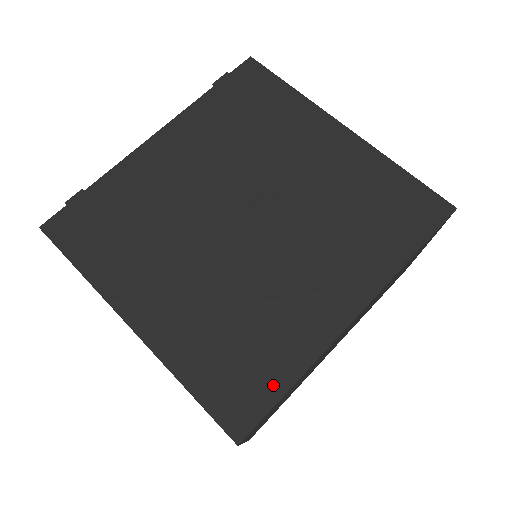
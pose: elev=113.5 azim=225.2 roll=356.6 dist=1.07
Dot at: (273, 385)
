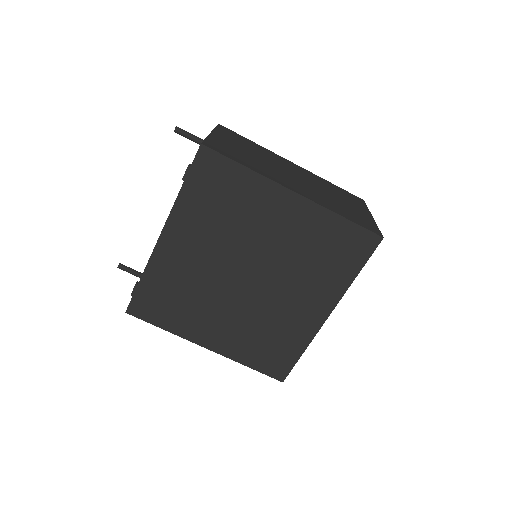
Dot at: (292, 357)
